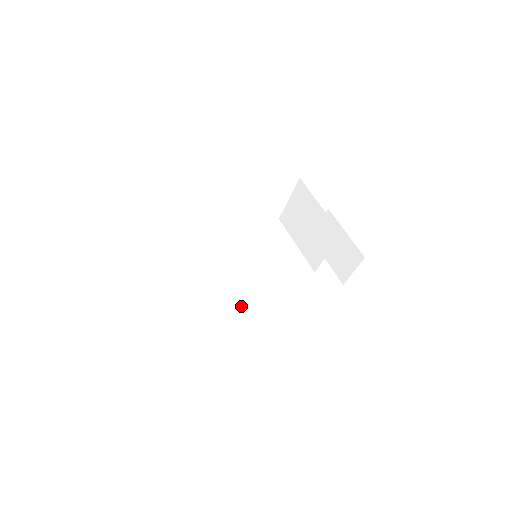
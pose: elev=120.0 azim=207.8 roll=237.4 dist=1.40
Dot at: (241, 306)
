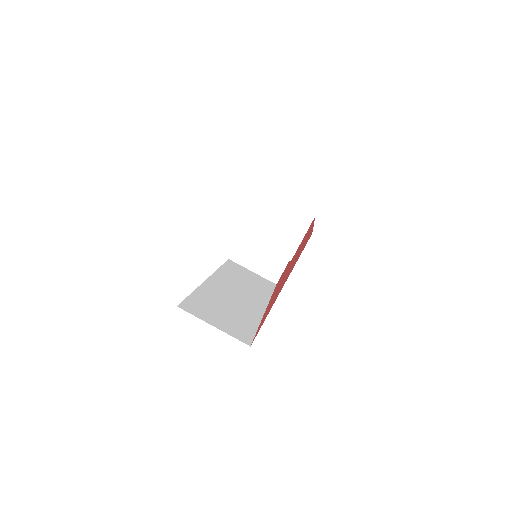
Dot at: (253, 309)
